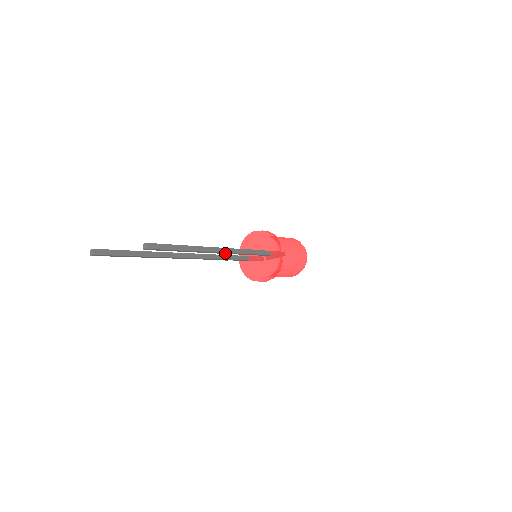
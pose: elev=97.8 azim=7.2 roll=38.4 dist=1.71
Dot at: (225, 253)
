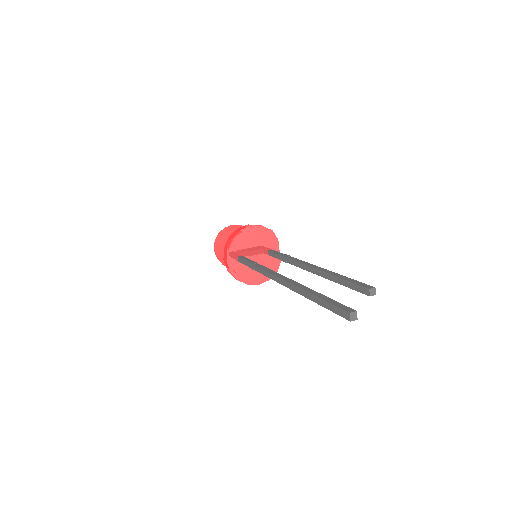
Dot at: (303, 268)
